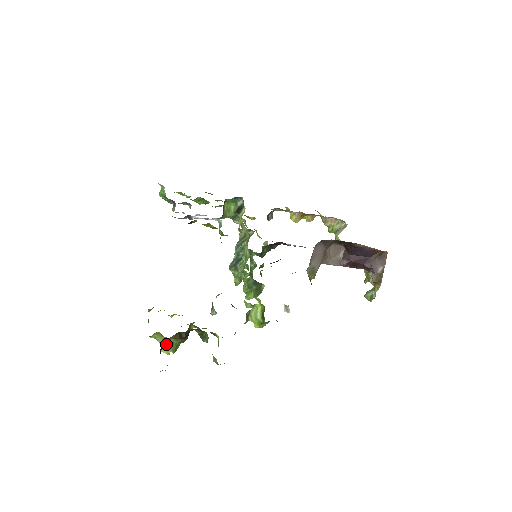
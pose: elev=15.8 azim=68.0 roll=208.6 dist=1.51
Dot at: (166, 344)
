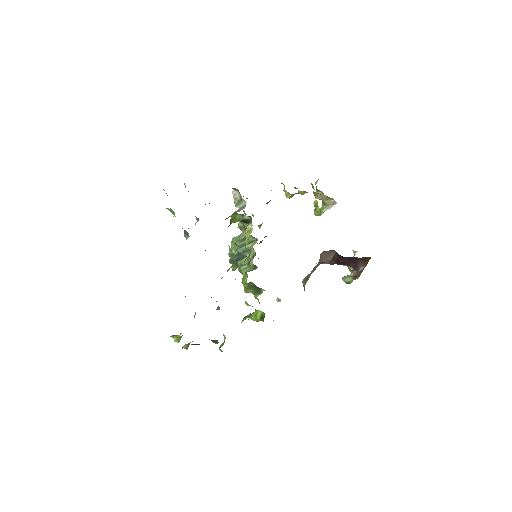
Dot at: (182, 347)
